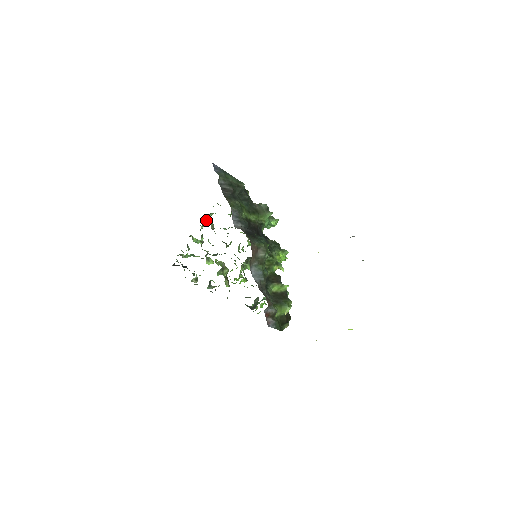
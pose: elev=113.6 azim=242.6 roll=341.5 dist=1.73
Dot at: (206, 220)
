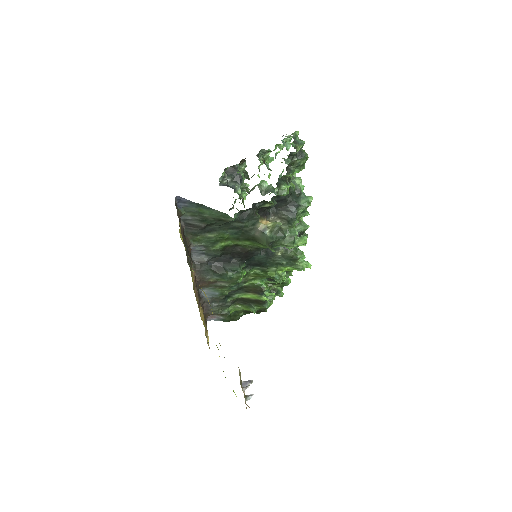
Dot at: occluded
